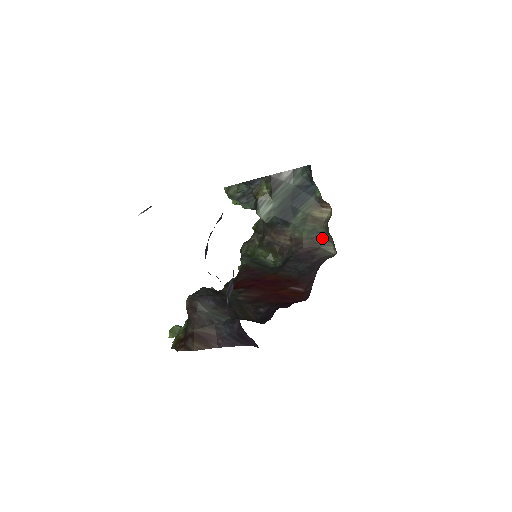
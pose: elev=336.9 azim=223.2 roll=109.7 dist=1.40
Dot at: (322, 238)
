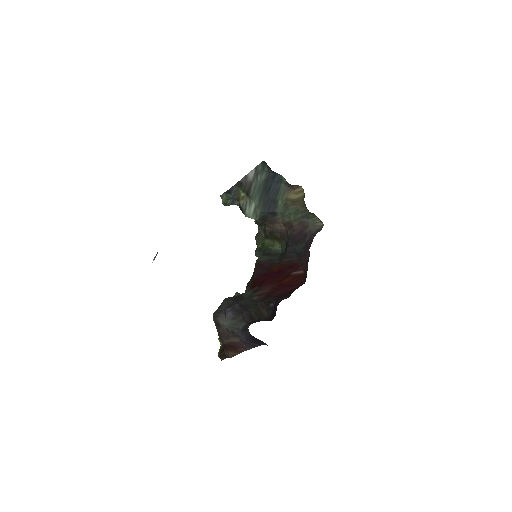
Dot at: (306, 216)
